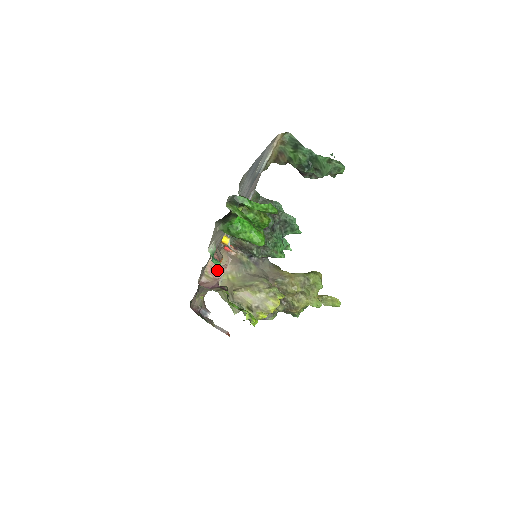
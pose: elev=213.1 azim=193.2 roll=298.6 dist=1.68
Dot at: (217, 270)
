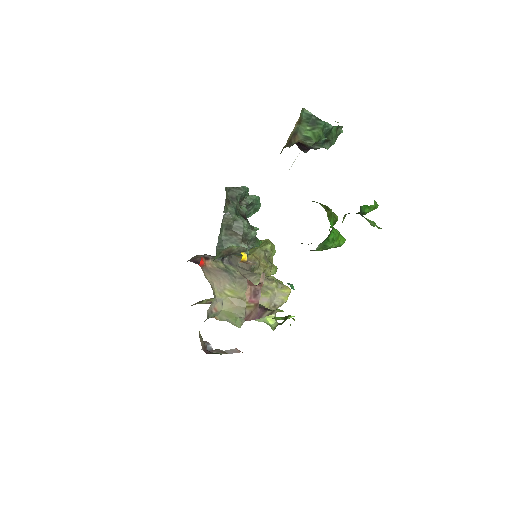
Dot at: (255, 294)
